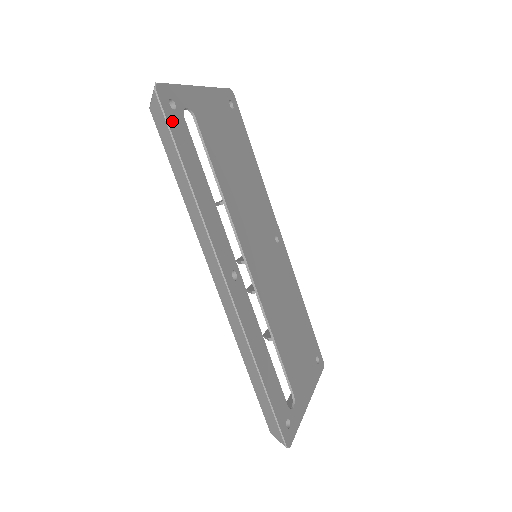
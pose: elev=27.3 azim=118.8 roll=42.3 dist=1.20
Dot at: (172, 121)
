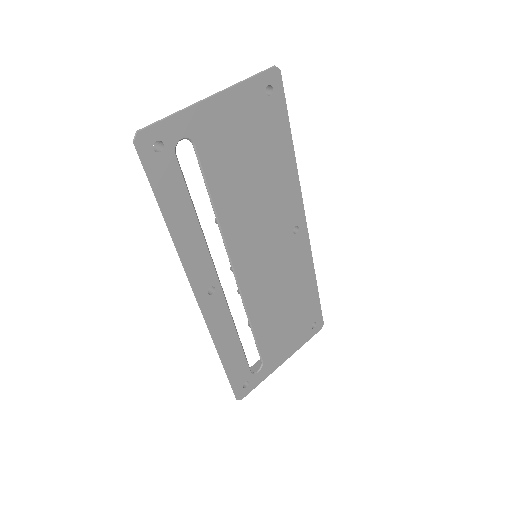
Dot at: (154, 168)
